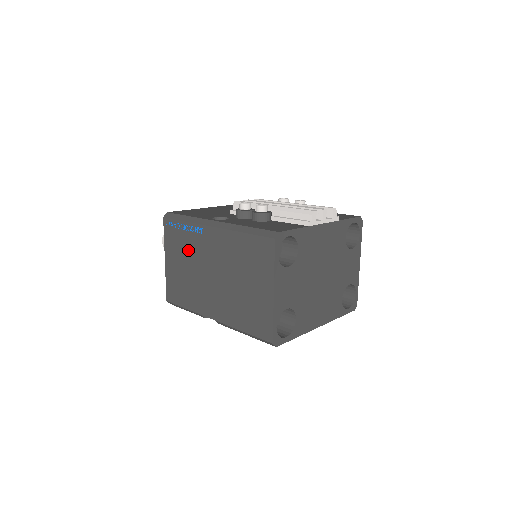
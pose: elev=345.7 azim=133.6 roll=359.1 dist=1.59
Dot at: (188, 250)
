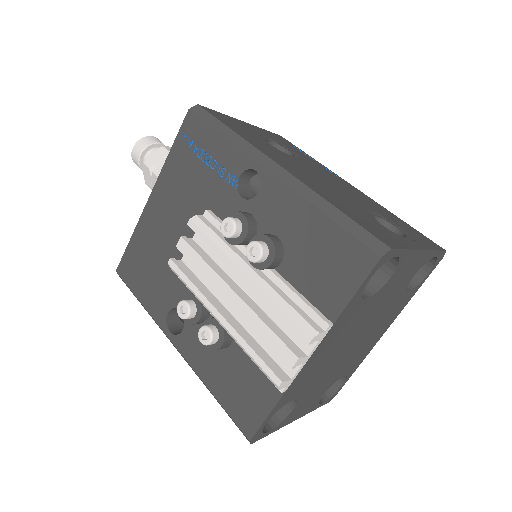
Dot at: occluded
